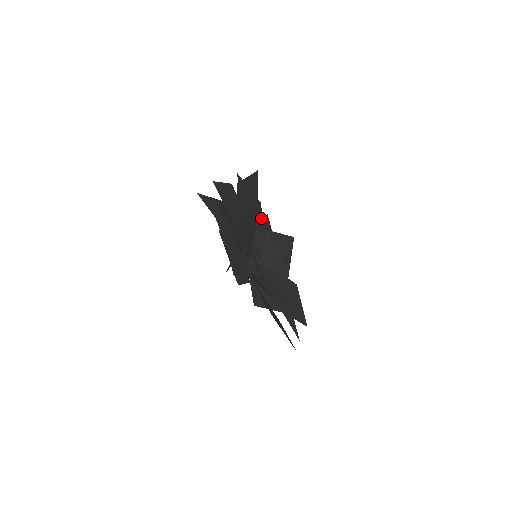
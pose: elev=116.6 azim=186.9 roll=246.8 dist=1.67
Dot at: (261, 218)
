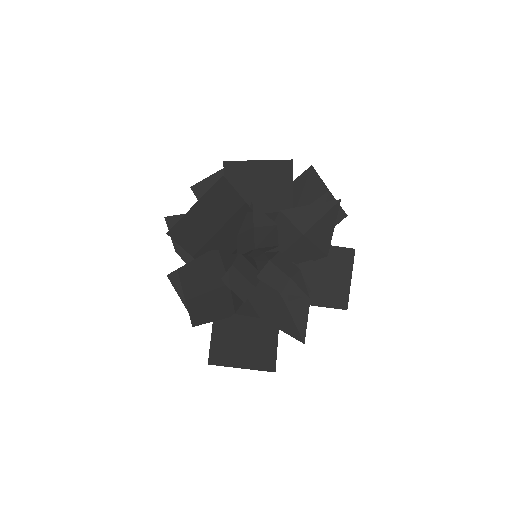
Dot at: (287, 186)
